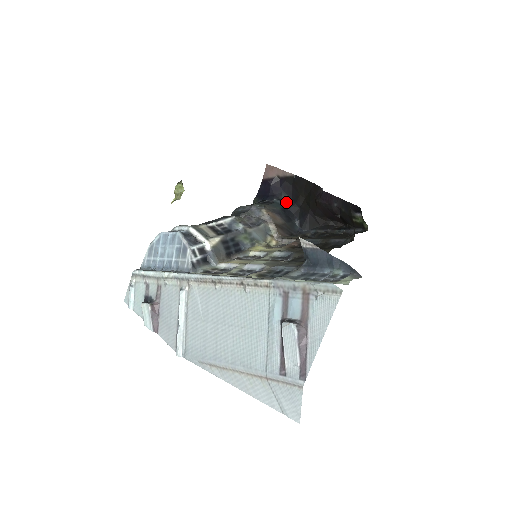
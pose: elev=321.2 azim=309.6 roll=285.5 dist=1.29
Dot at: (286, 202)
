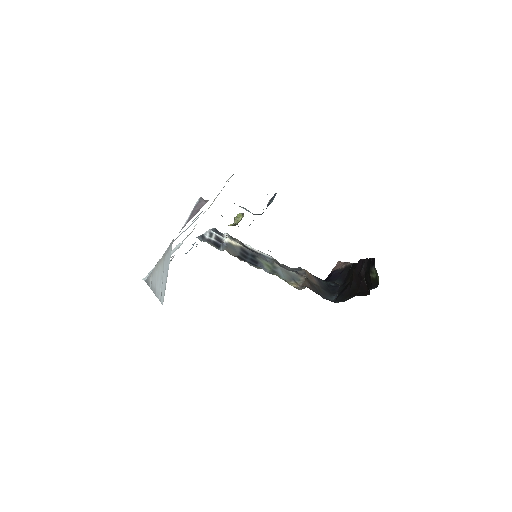
Dot at: (336, 284)
